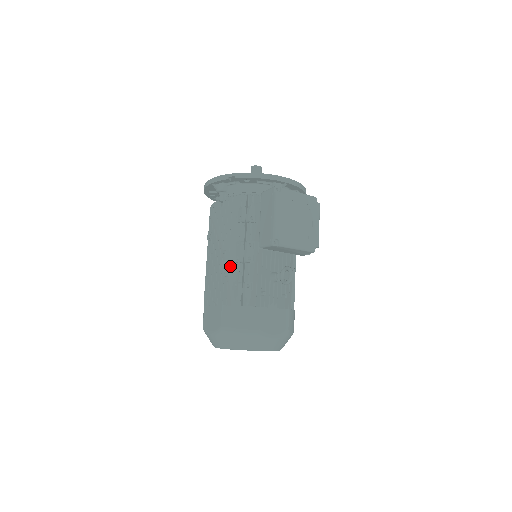
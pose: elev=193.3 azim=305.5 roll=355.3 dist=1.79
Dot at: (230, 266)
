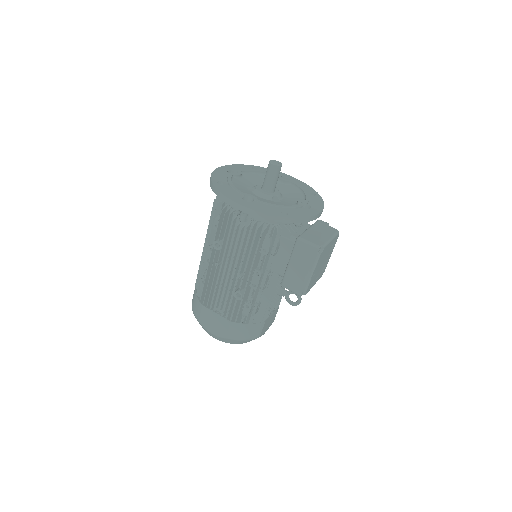
Dot at: (245, 292)
